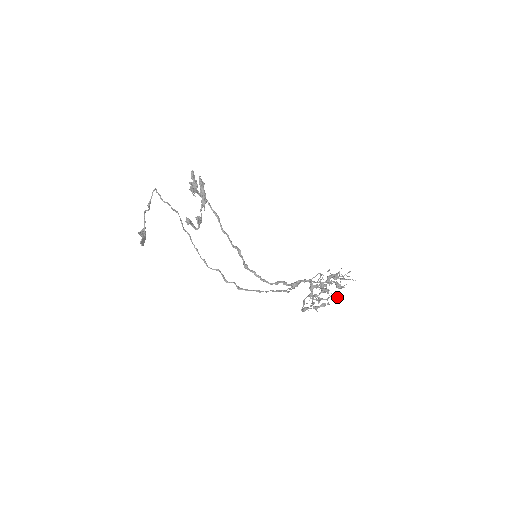
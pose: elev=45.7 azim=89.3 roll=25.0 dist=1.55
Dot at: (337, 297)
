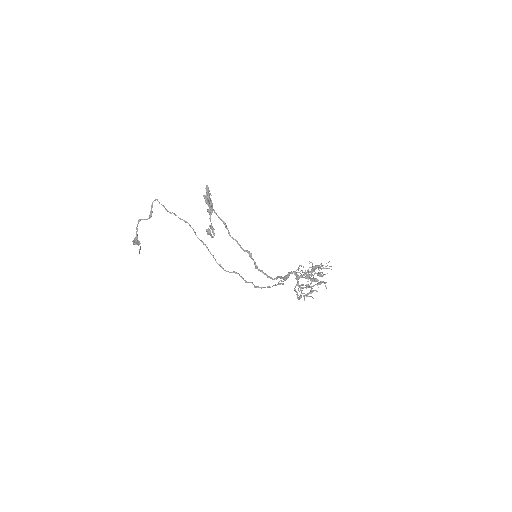
Dot at: occluded
